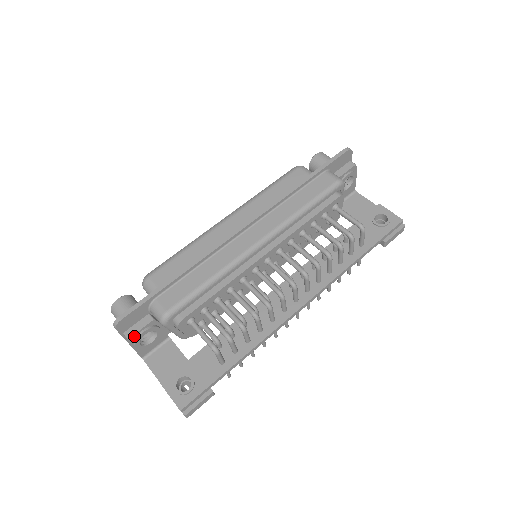
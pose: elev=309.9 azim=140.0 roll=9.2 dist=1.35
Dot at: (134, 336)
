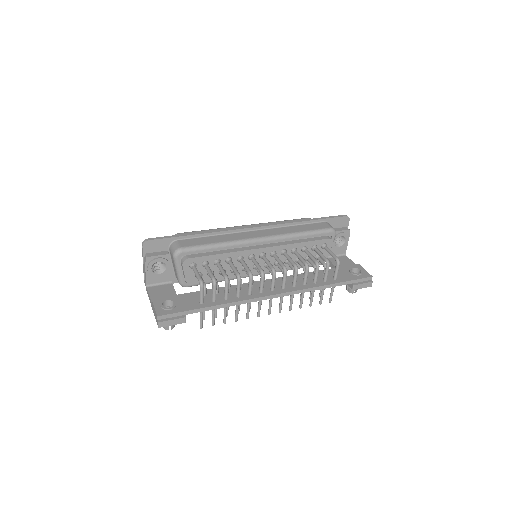
Dot at: (151, 258)
